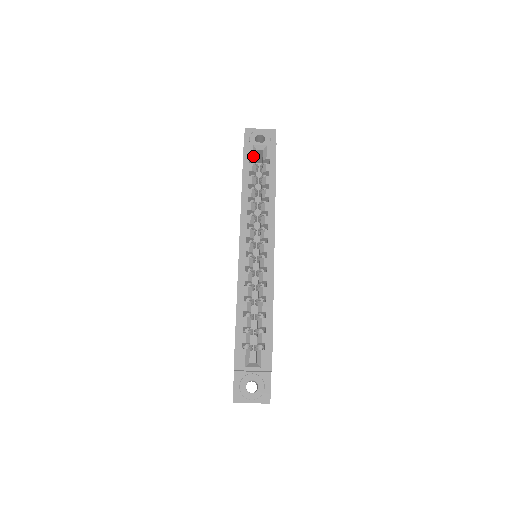
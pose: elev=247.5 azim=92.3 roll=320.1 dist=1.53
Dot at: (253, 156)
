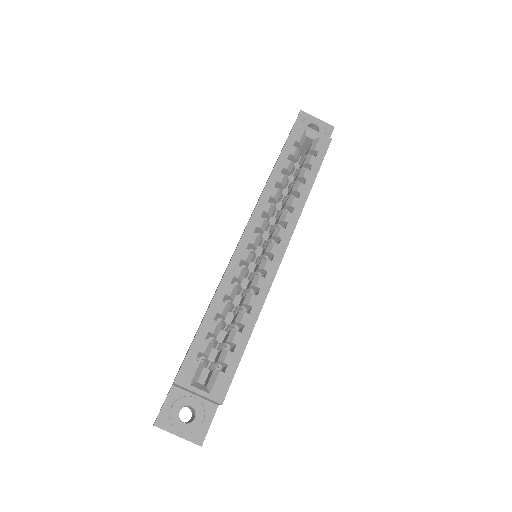
Dot at: (300, 140)
